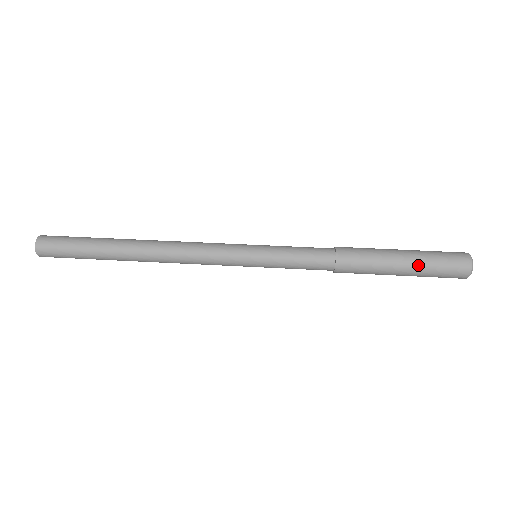
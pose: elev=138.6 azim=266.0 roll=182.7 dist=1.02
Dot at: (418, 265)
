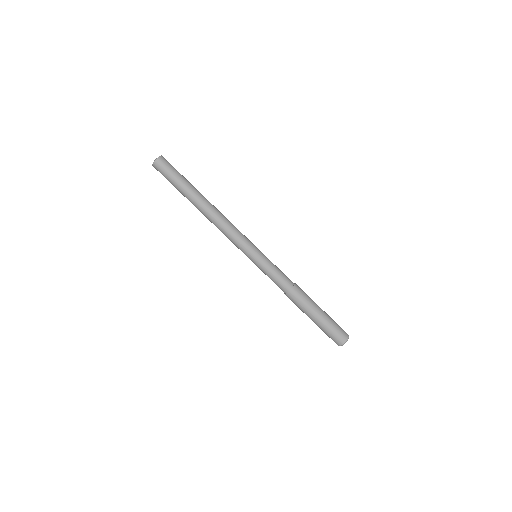
Dot at: (317, 325)
